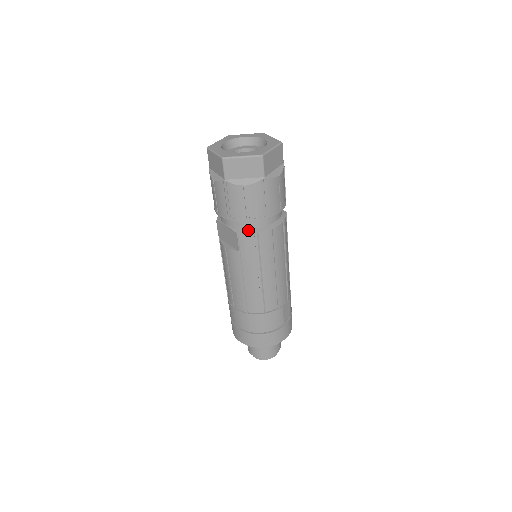
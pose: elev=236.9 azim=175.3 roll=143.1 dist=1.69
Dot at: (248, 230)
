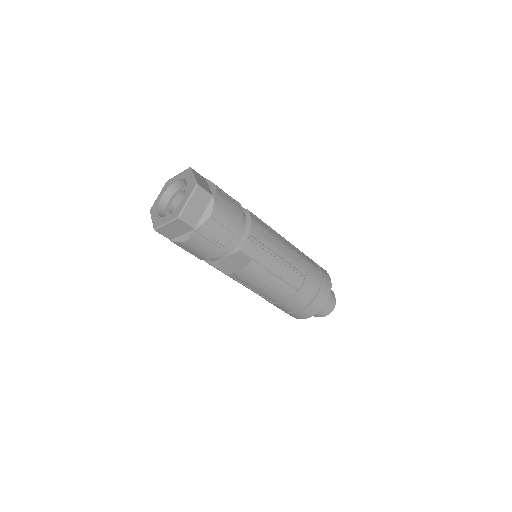
Dot at: (241, 241)
